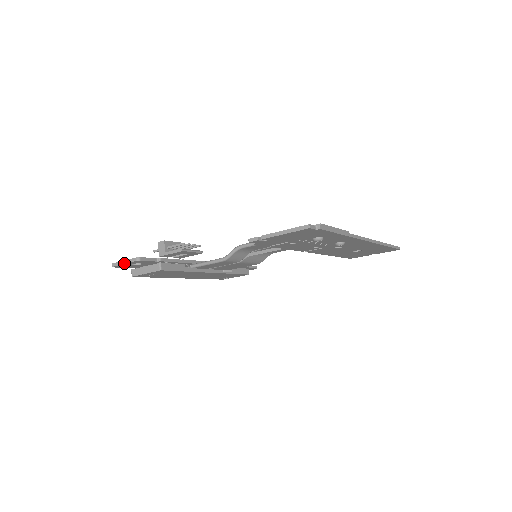
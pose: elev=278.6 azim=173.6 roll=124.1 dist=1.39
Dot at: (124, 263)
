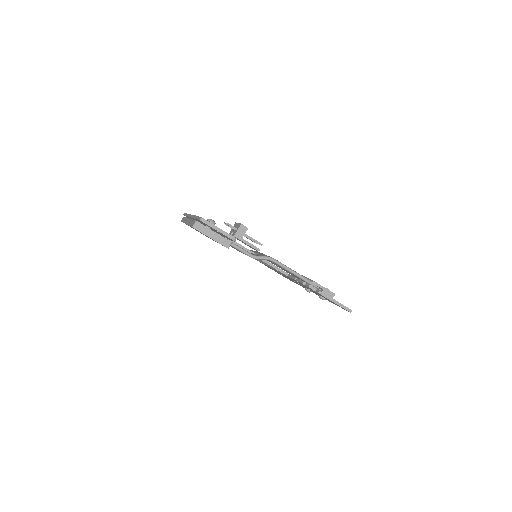
Dot at: (219, 231)
